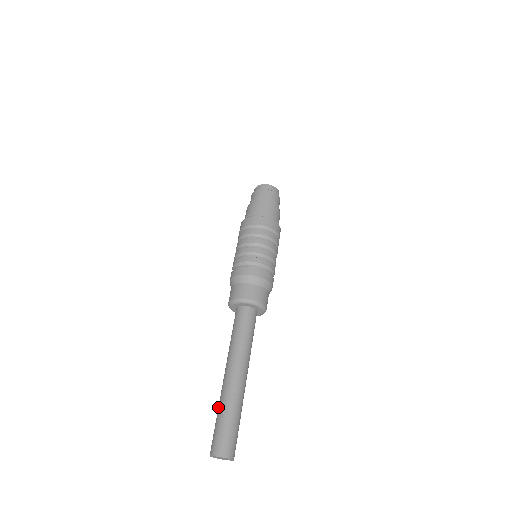
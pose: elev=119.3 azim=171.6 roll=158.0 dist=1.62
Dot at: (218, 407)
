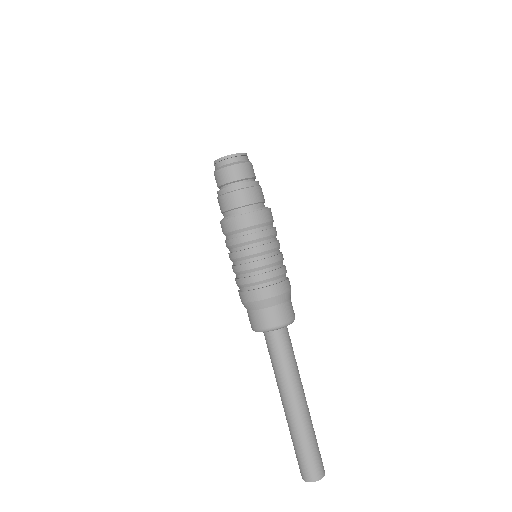
Dot at: (291, 437)
